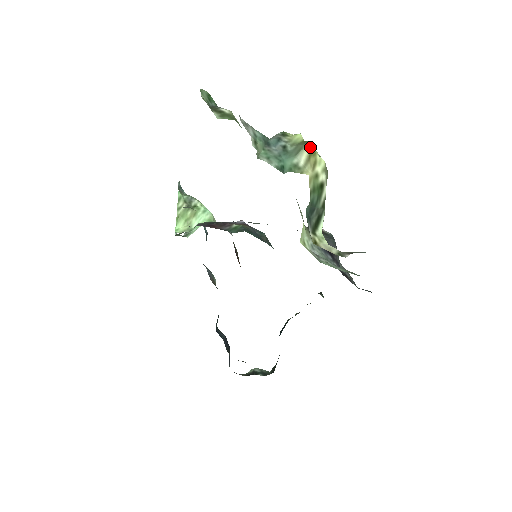
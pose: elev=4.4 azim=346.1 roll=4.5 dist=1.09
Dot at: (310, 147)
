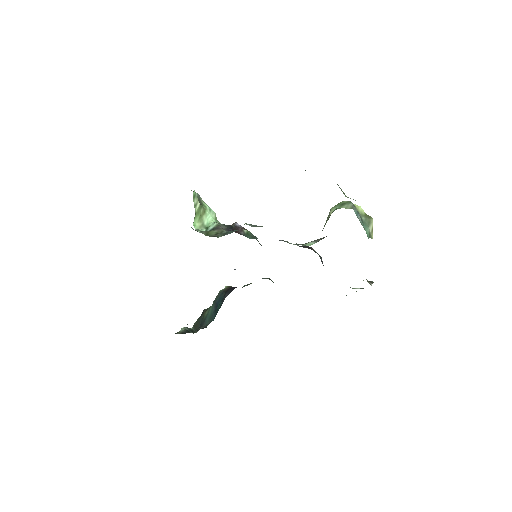
Dot at: occluded
